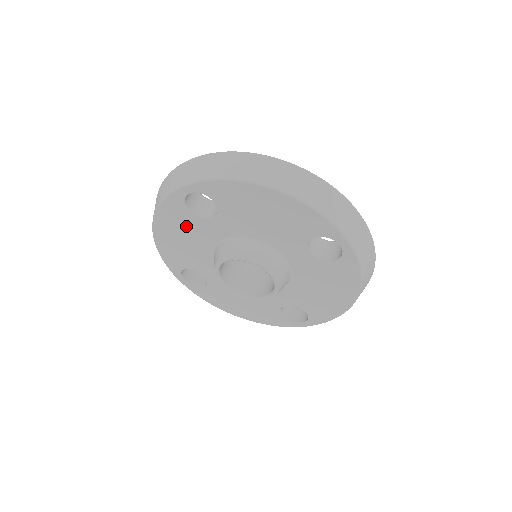
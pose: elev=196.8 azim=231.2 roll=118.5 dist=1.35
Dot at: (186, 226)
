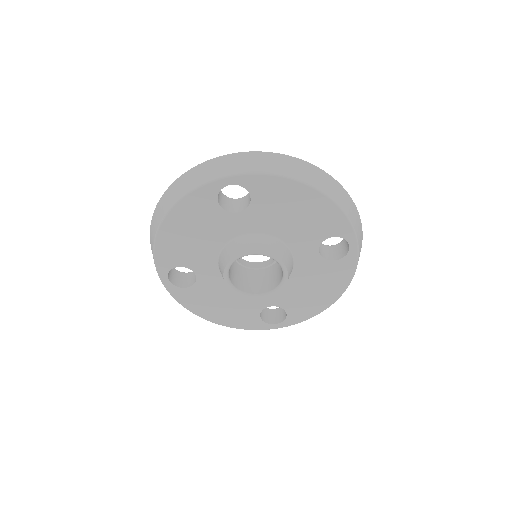
Dot at: (205, 219)
